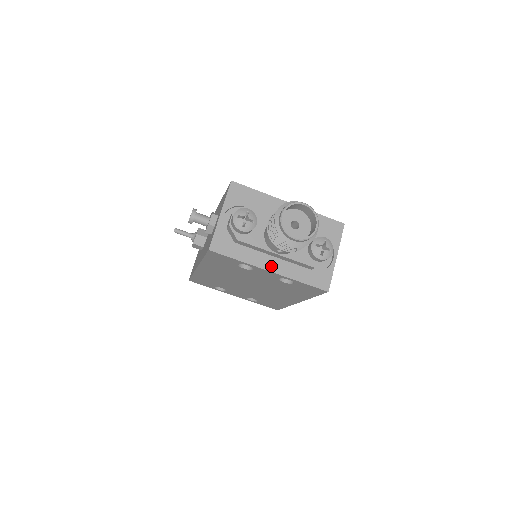
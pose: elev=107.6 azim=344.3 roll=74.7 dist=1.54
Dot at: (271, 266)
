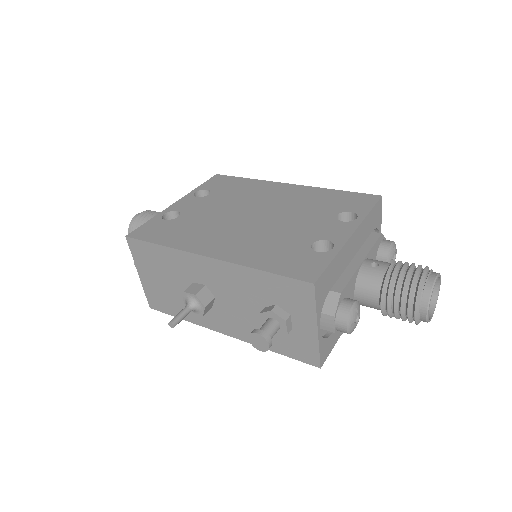
Dot at: occluded
